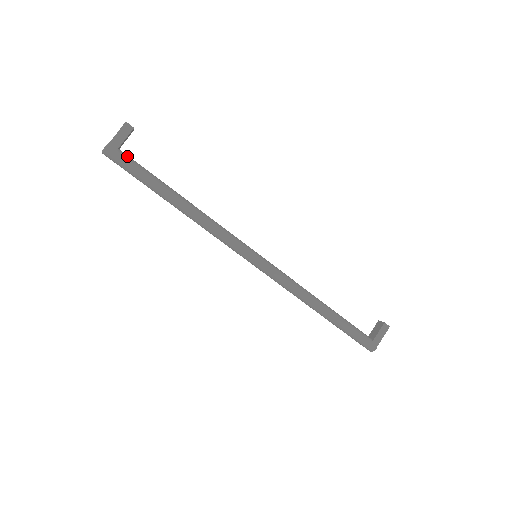
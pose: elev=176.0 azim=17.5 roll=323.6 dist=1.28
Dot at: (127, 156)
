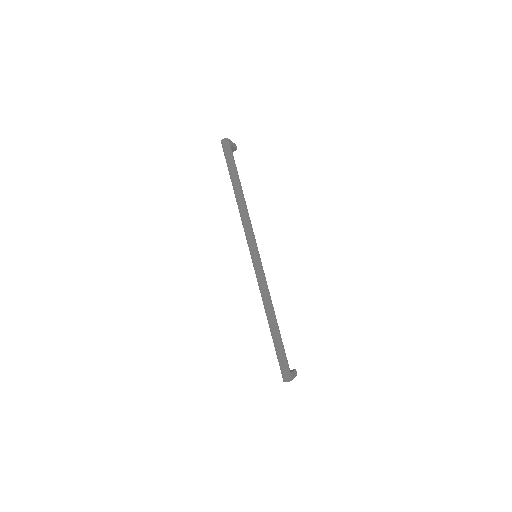
Dot at: (232, 152)
